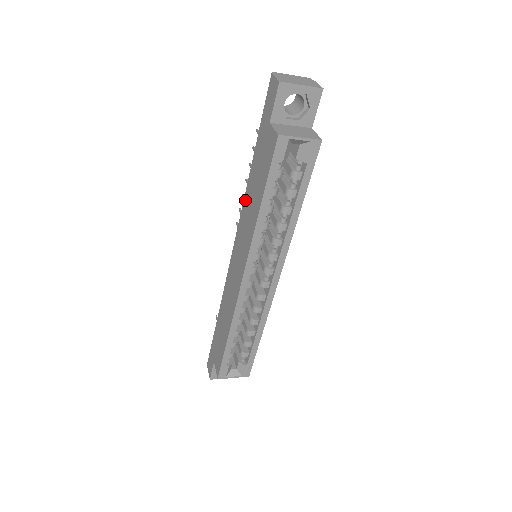
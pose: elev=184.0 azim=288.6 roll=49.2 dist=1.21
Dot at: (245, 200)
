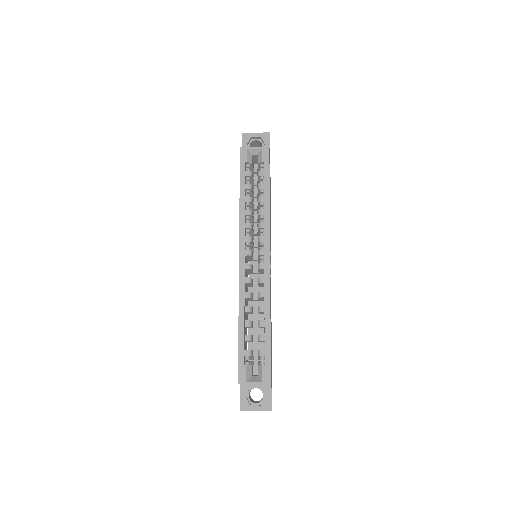
Dot at: occluded
